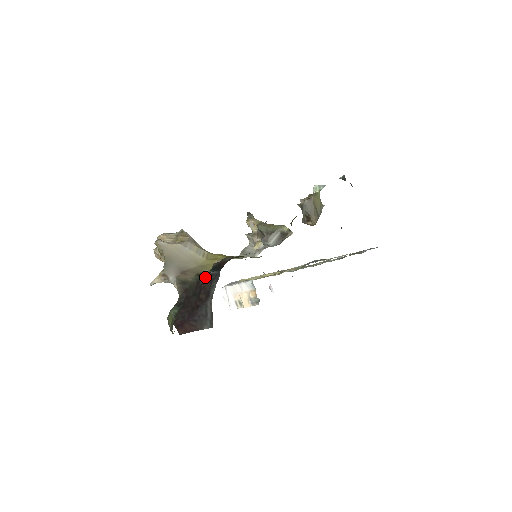
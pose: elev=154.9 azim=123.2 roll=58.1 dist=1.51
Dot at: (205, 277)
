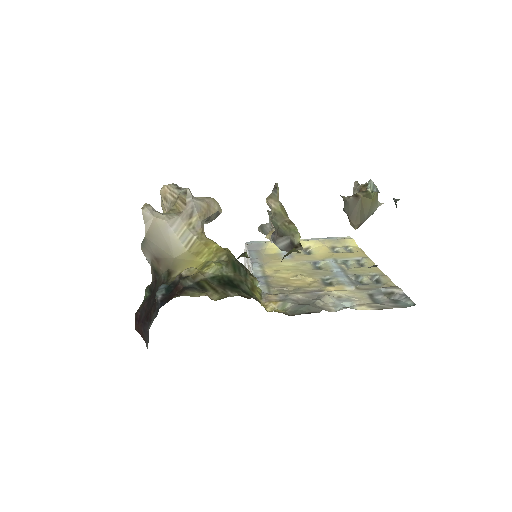
Dot at: (156, 296)
